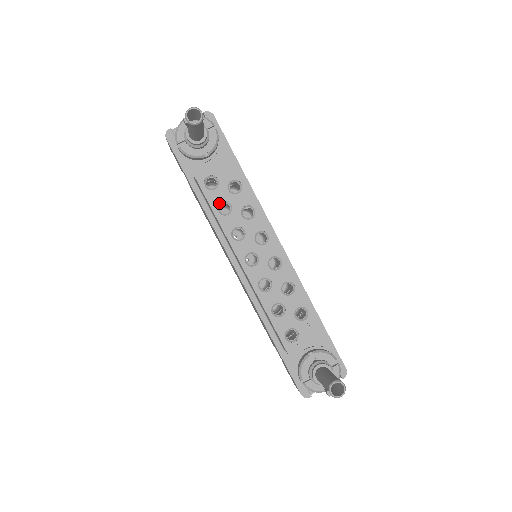
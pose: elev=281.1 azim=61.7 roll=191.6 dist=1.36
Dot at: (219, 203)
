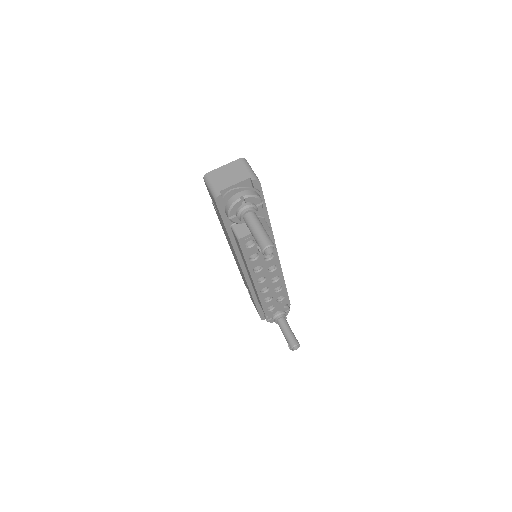
Dot at: occluded
